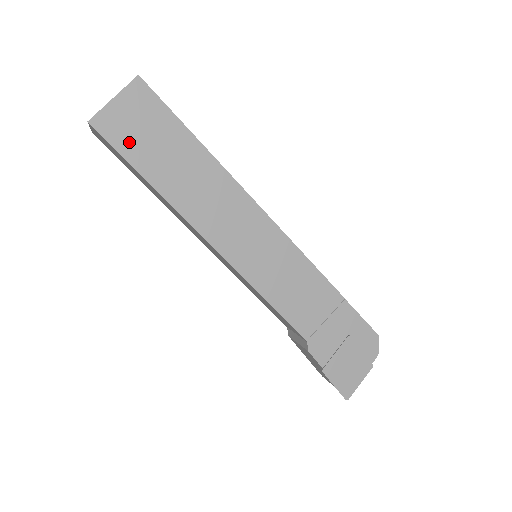
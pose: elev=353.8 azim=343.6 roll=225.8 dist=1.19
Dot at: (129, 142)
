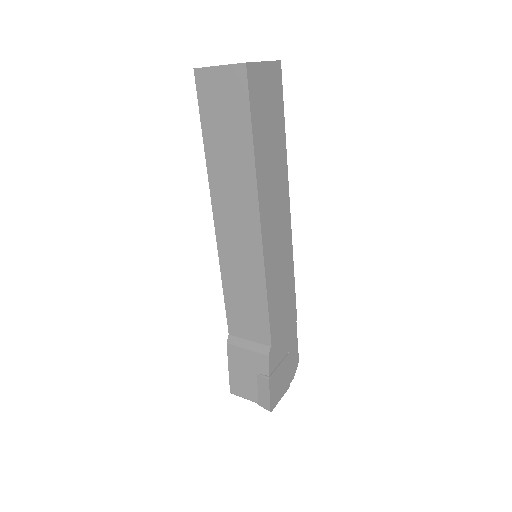
Dot at: (258, 103)
